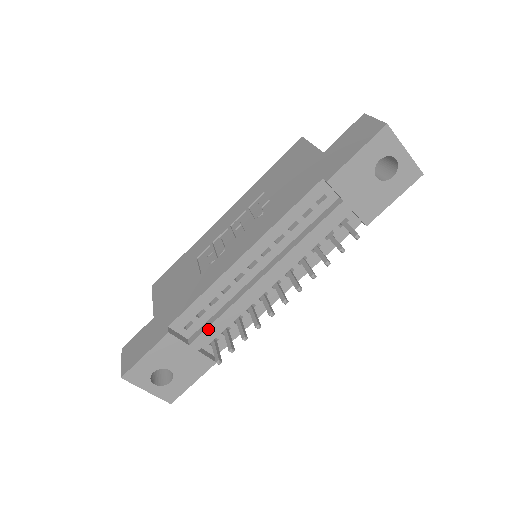
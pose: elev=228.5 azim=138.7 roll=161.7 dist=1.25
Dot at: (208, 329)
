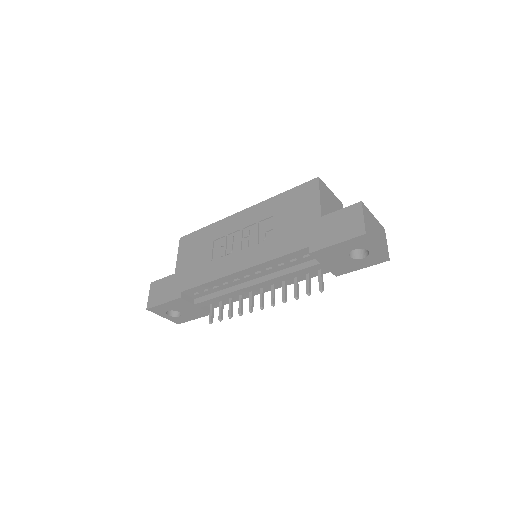
Dot at: (208, 300)
